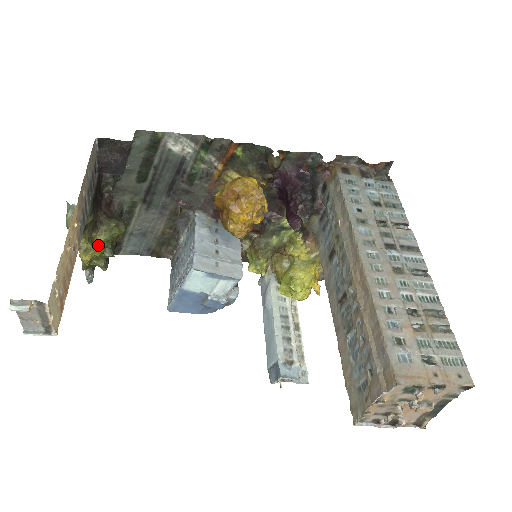
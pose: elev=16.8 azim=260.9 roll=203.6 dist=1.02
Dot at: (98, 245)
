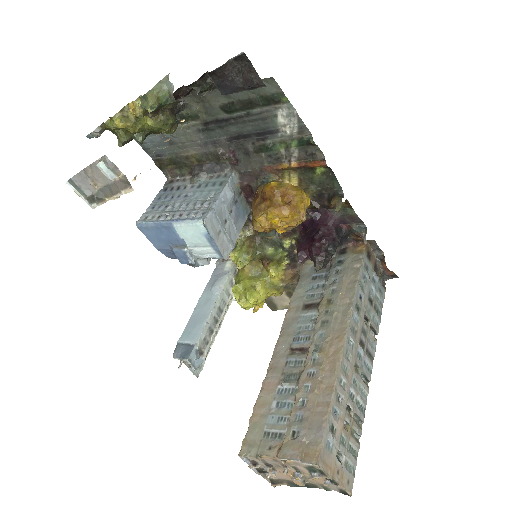
Dot at: (140, 124)
